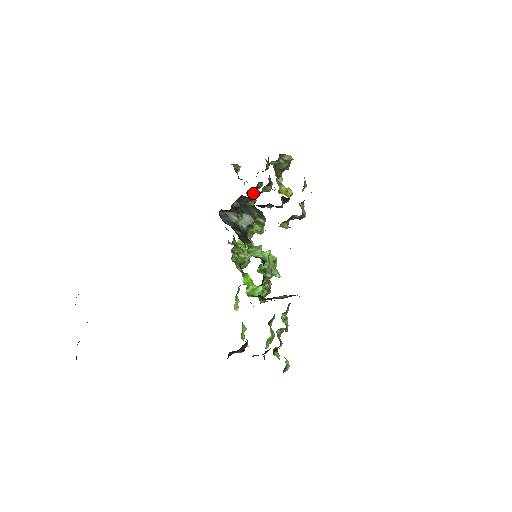
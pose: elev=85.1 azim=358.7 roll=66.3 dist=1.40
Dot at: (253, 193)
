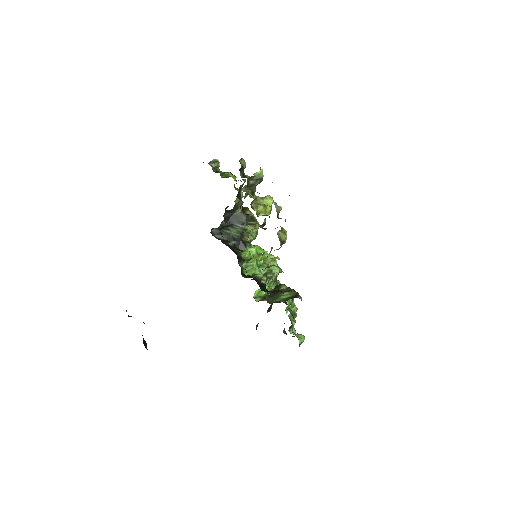
Dot at: (236, 203)
